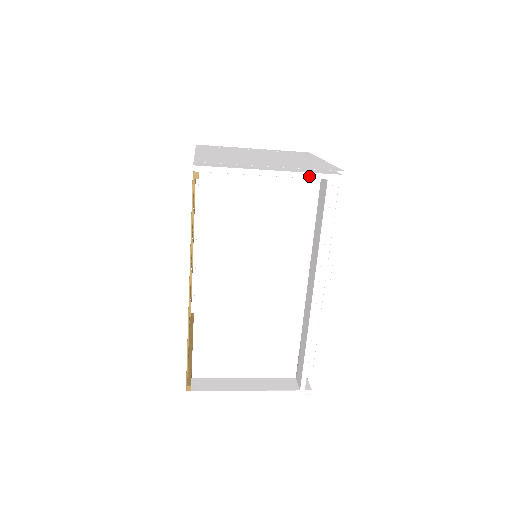
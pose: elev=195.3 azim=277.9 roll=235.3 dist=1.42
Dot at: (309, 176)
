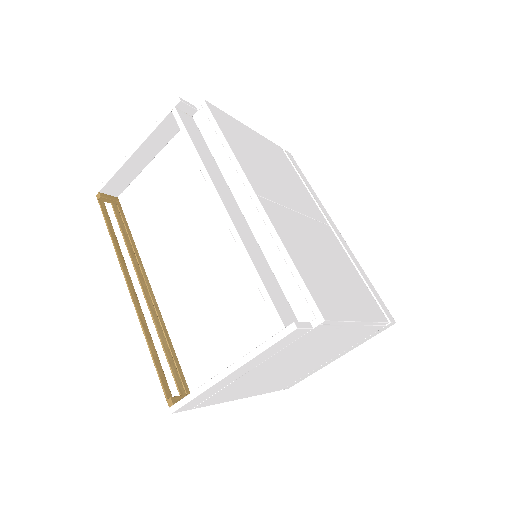
Dot at: (158, 123)
